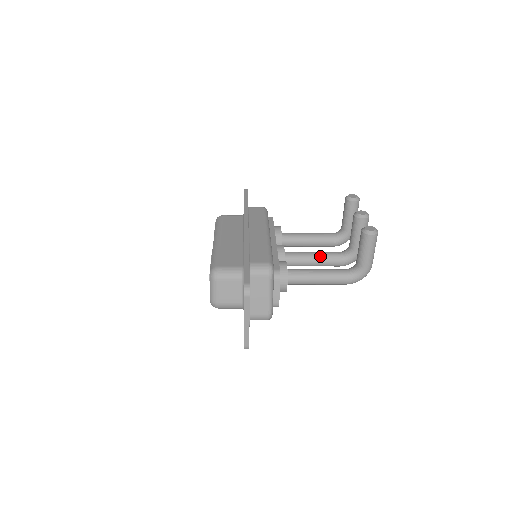
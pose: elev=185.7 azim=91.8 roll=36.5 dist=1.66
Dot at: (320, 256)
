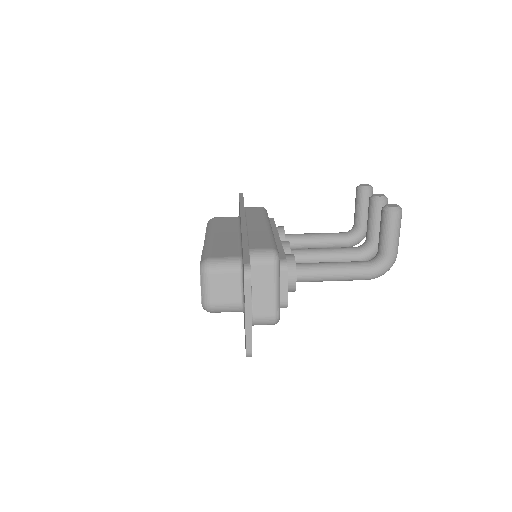
Dot at: (332, 251)
